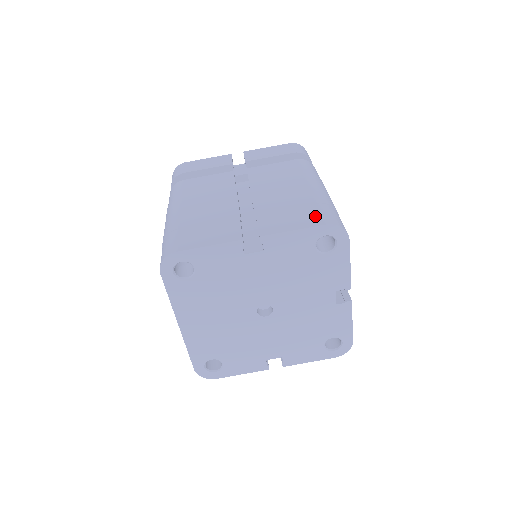
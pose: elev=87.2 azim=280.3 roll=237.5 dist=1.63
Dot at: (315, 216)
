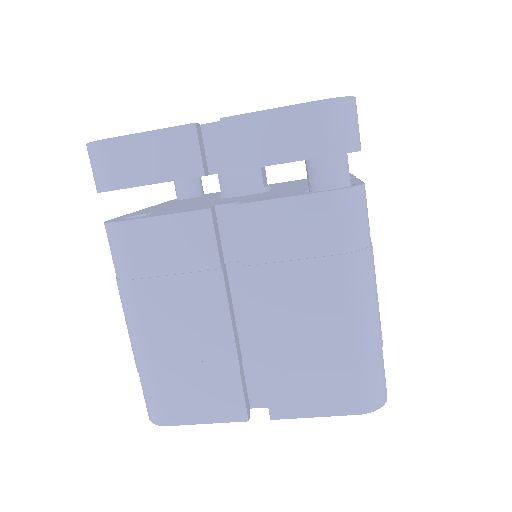
Dot at: (347, 393)
